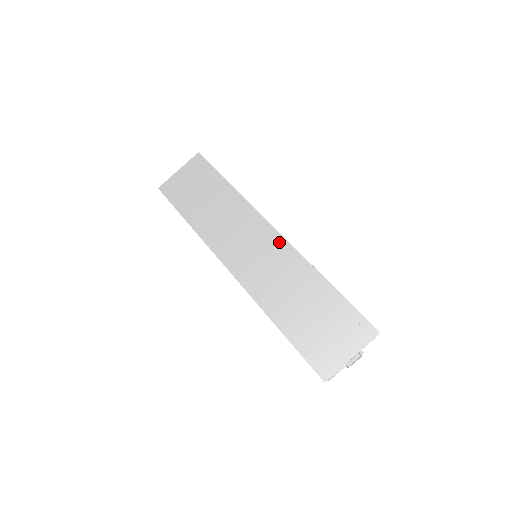
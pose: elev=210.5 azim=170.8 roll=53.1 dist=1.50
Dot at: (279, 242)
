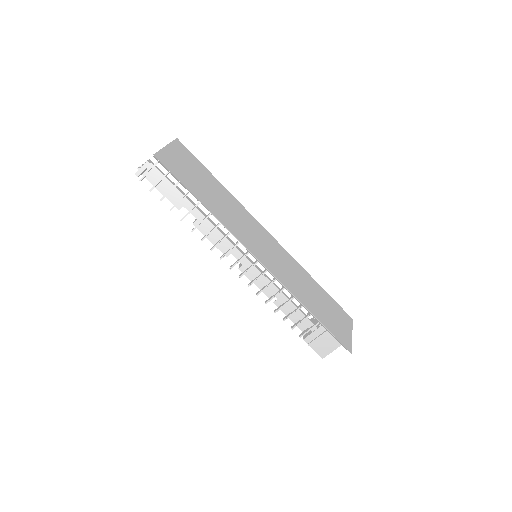
Dot at: (279, 246)
